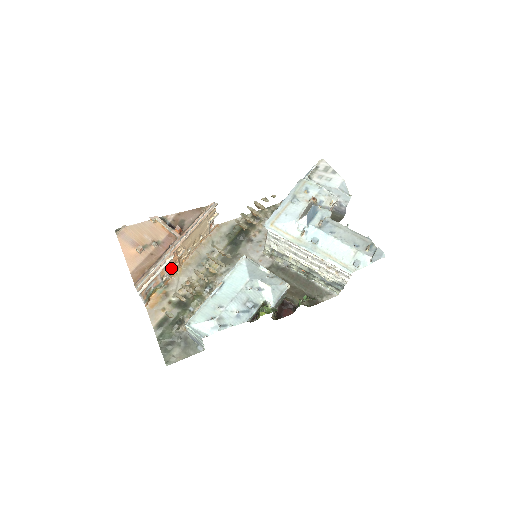
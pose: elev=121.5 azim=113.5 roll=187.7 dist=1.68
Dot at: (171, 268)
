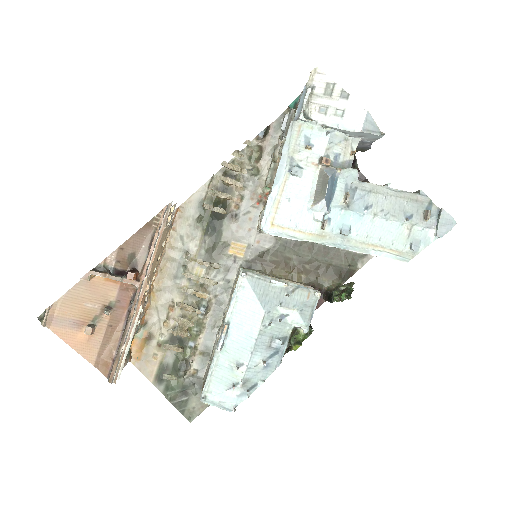
Dot at: (142, 308)
